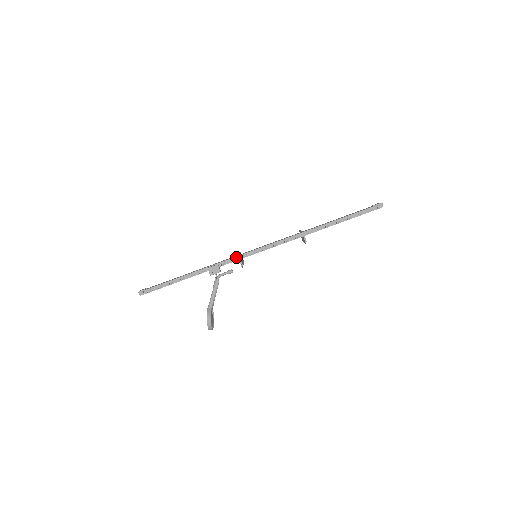
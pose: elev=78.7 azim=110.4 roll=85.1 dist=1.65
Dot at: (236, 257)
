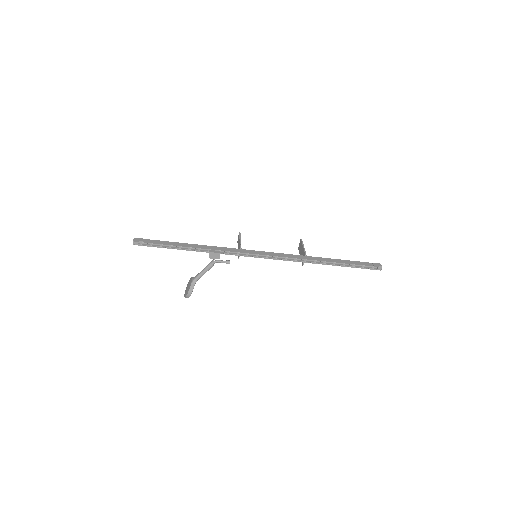
Dot at: (239, 252)
